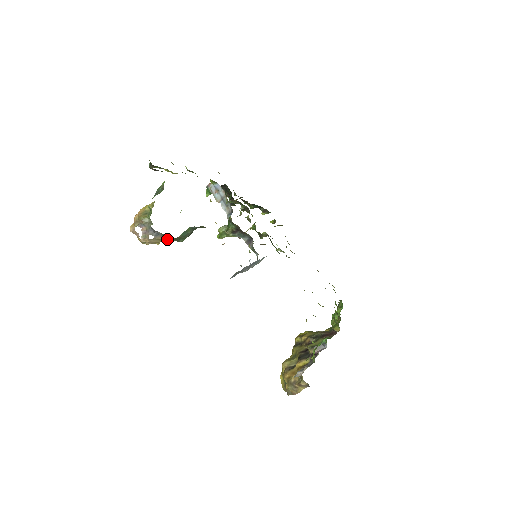
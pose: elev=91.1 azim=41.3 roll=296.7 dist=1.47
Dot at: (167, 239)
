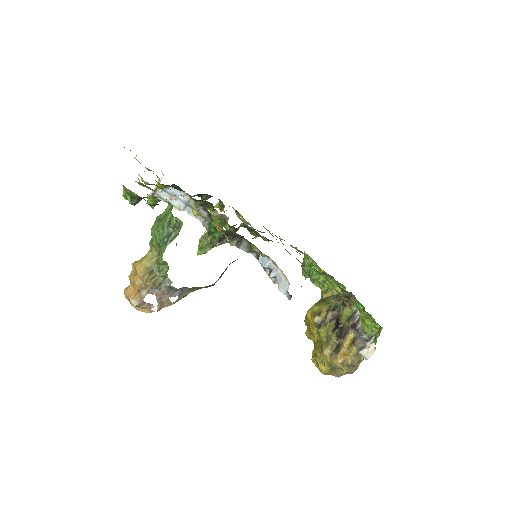
Dot at: (191, 291)
